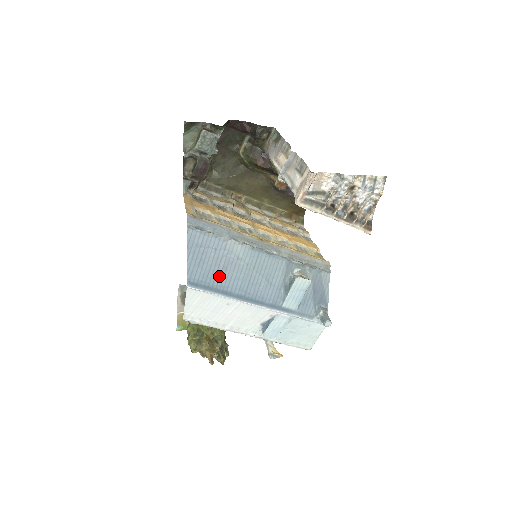
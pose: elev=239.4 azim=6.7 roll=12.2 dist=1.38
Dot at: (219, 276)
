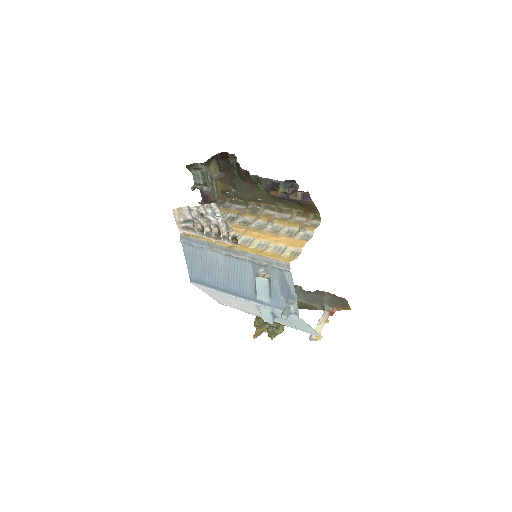
Dot at: (208, 275)
